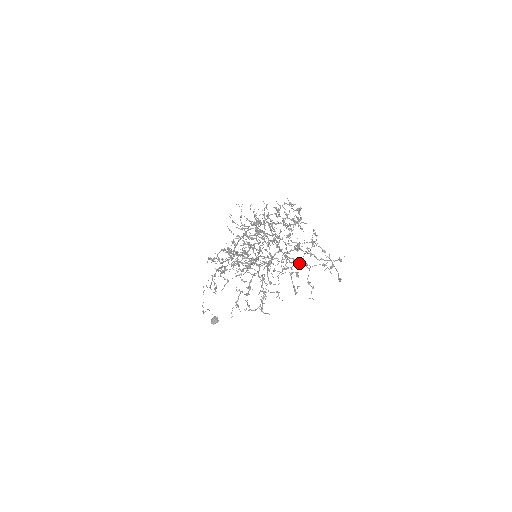
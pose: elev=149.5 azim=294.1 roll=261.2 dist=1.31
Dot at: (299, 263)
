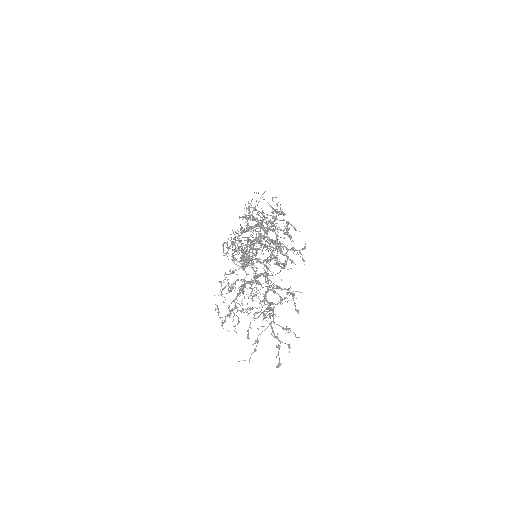
Dot at: (280, 298)
